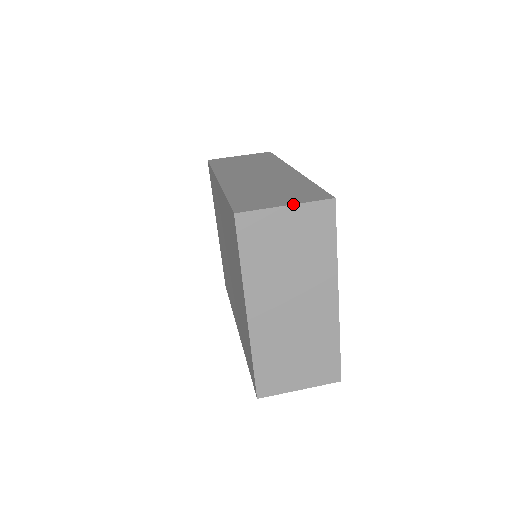
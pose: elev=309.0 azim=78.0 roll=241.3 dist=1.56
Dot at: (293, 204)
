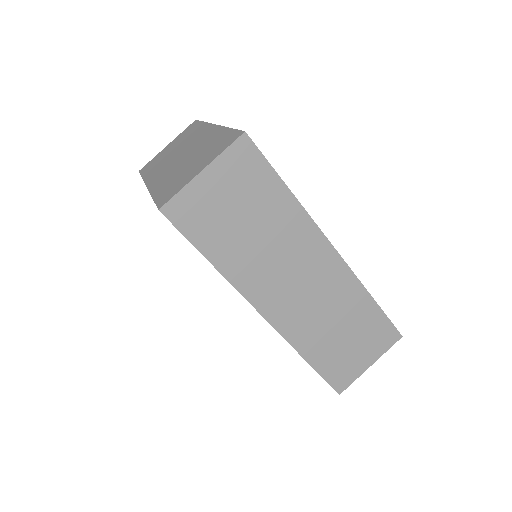
Dot at: occluded
